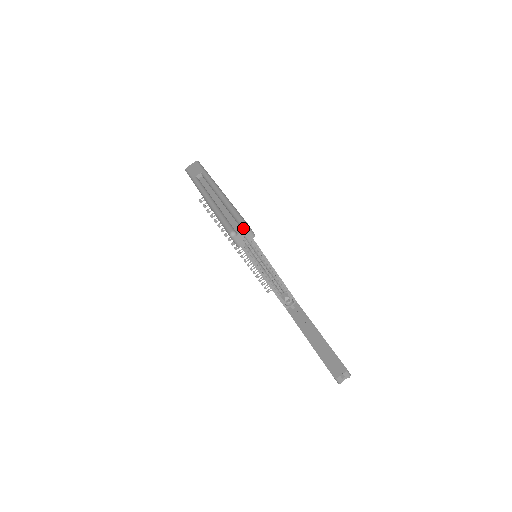
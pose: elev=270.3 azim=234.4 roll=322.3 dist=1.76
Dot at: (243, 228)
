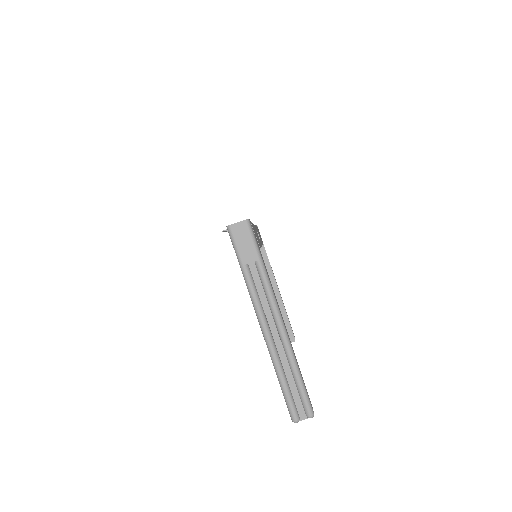
Dot at: occluded
